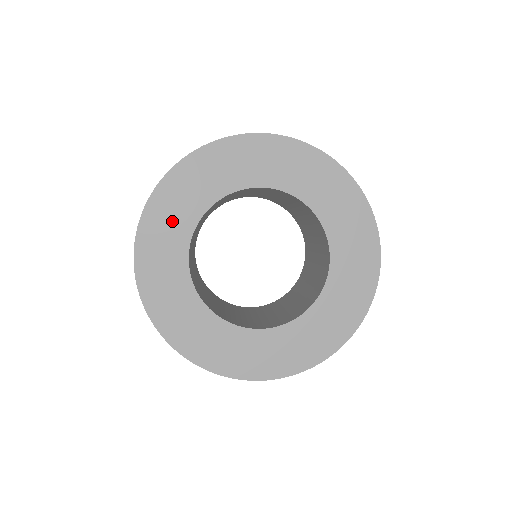
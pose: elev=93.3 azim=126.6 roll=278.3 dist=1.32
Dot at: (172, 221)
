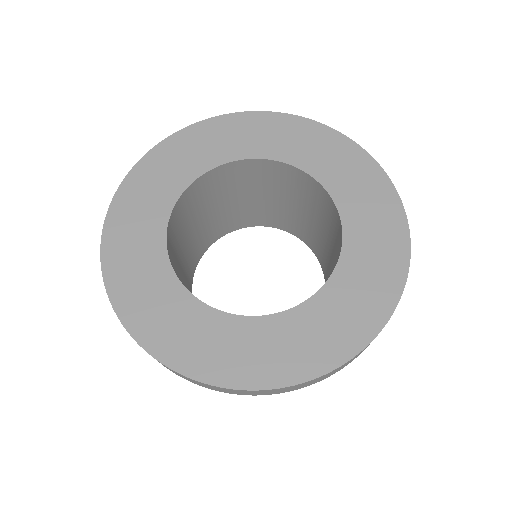
Dot at: (137, 244)
